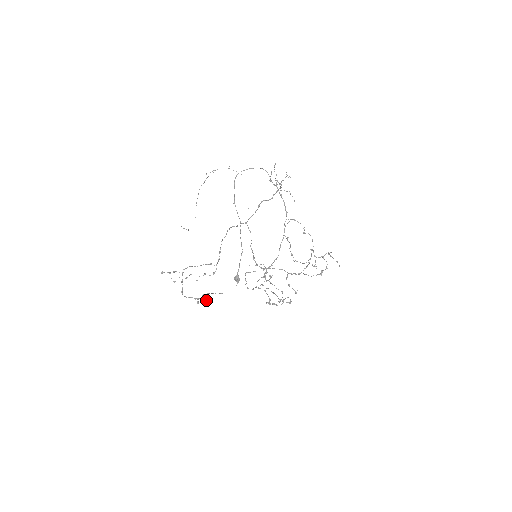
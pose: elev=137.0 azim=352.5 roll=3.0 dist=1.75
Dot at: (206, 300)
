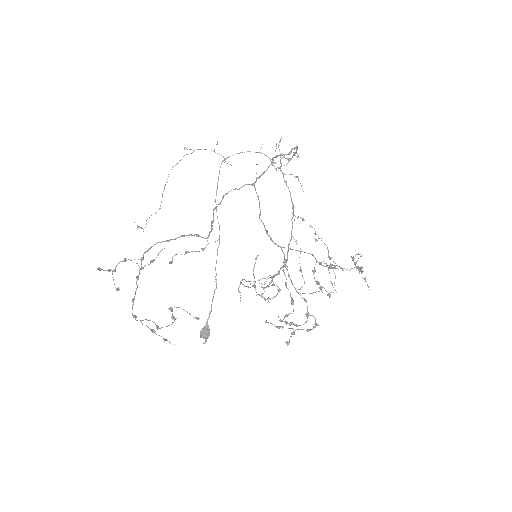
Dot at: (174, 319)
